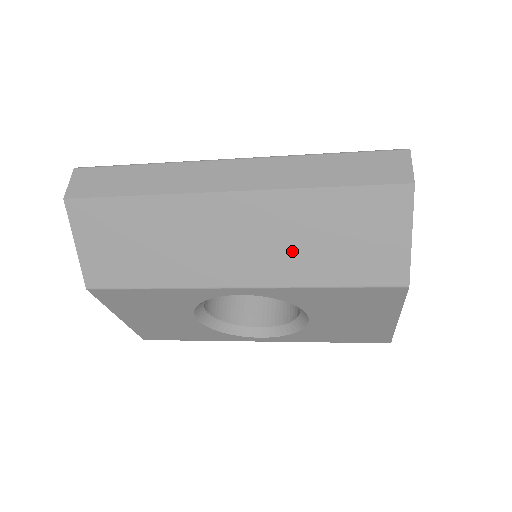
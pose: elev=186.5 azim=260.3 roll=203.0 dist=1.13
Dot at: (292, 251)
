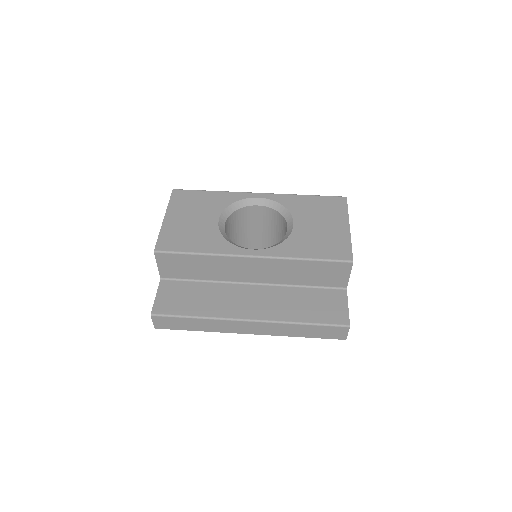
Dot at: occluded
